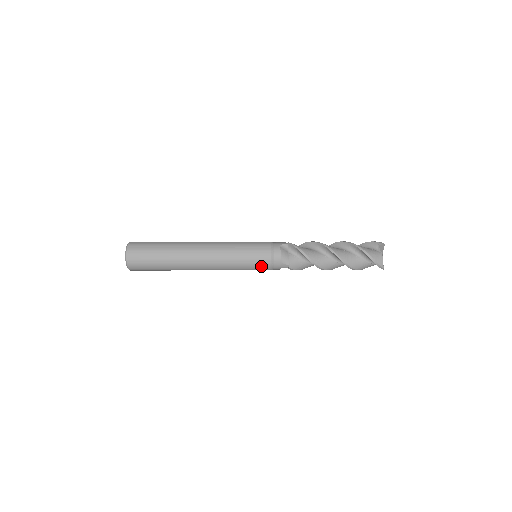
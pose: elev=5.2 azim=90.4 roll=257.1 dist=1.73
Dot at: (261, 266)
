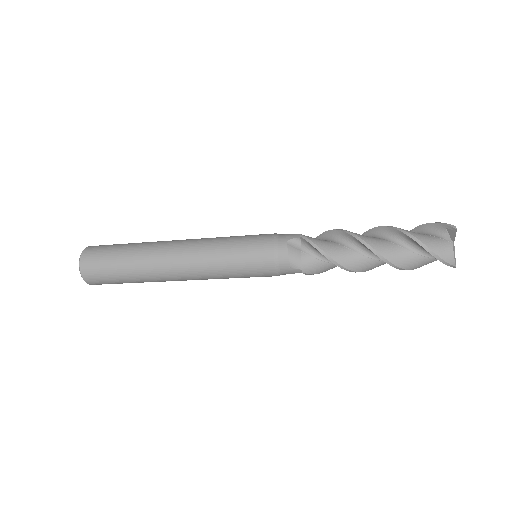
Dot at: (262, 273)
